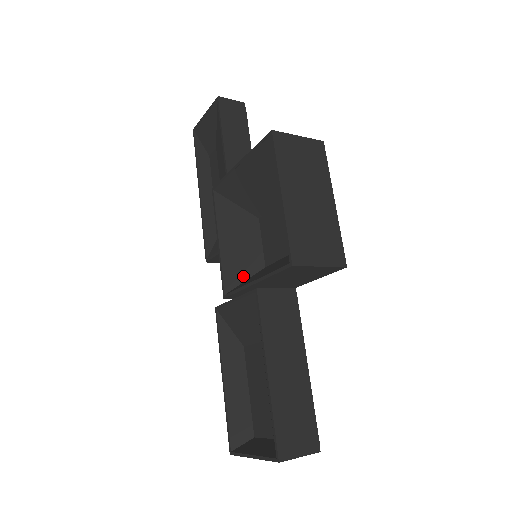
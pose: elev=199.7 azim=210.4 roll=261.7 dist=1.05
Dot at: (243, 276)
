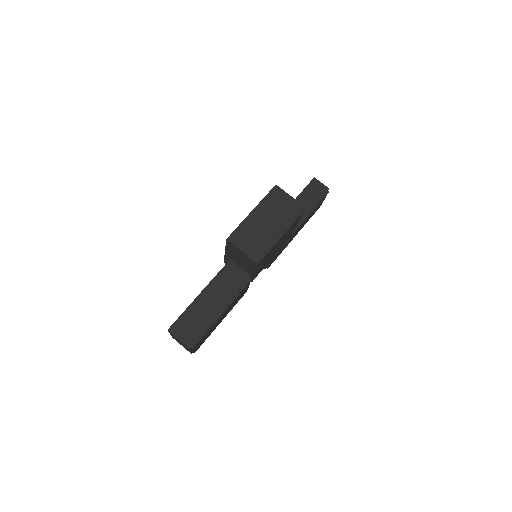
Dot at: occluded
